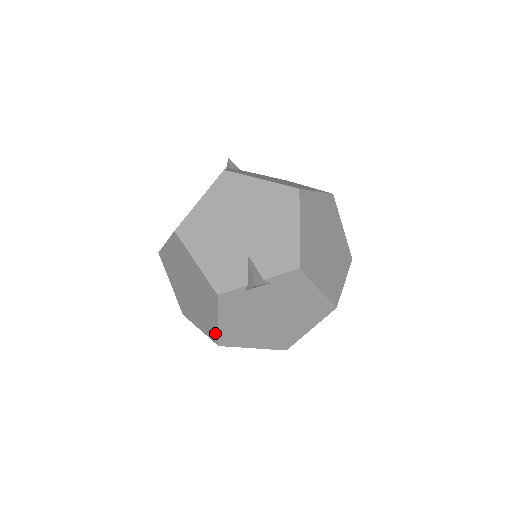
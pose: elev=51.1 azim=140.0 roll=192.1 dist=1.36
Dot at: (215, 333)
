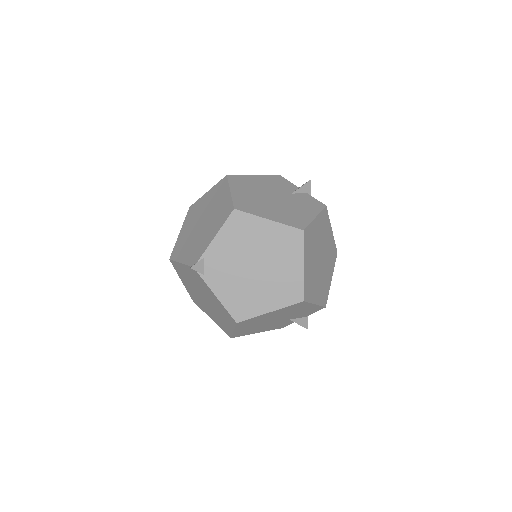
Dot at: occluded
